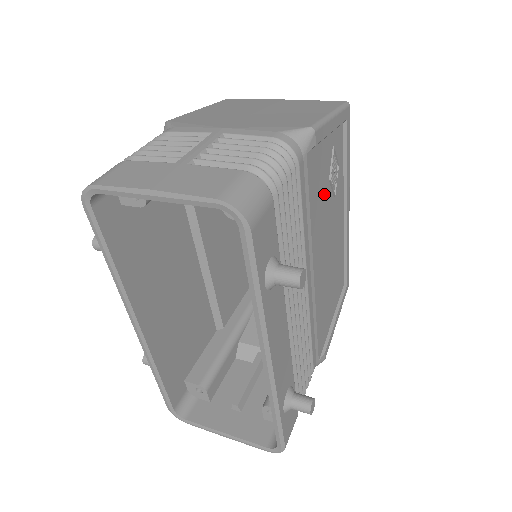
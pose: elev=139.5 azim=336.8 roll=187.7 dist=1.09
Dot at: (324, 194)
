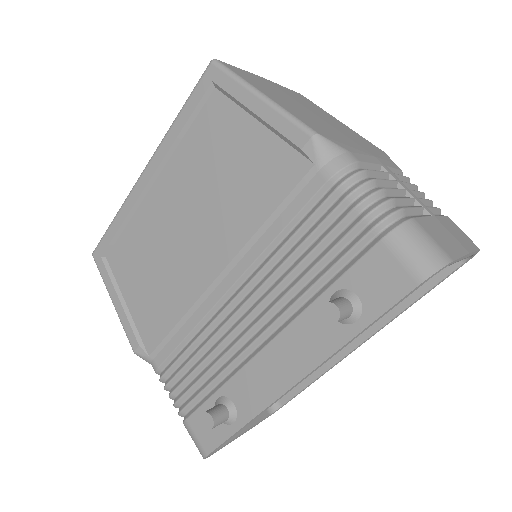
Dot at: occluded
